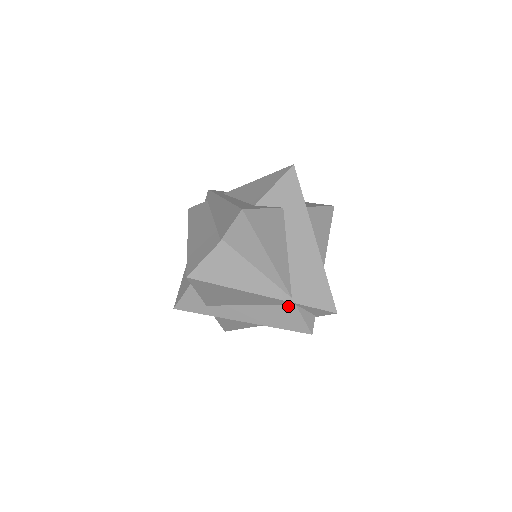
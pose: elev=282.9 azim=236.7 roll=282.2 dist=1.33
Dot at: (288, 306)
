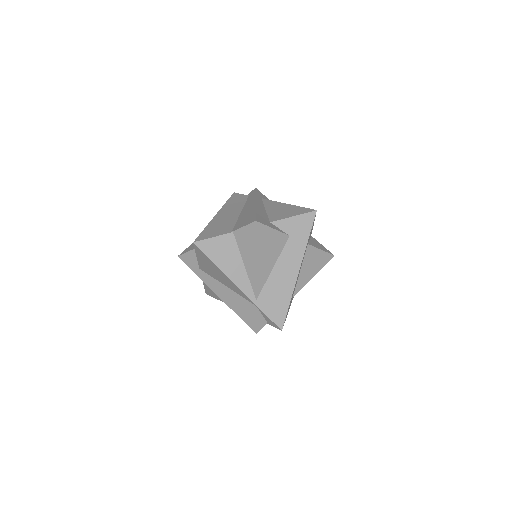
Dot at: (251, 304)
